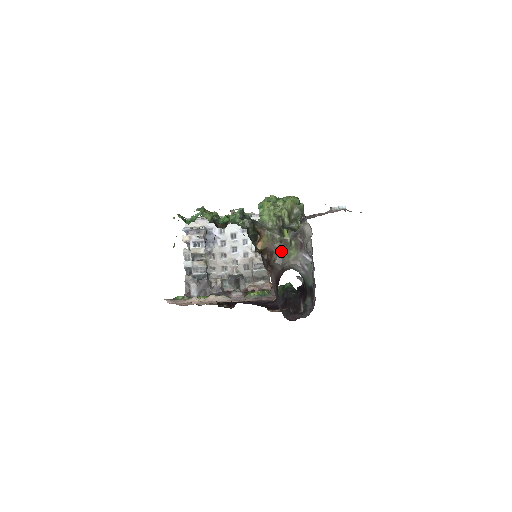
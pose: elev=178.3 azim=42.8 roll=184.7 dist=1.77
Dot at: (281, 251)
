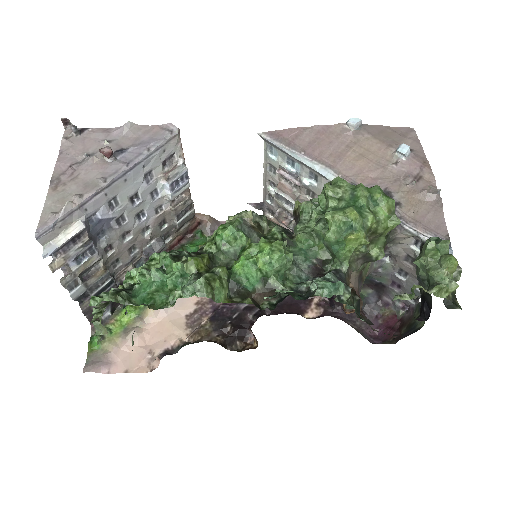
Dot at: (360, 277)
